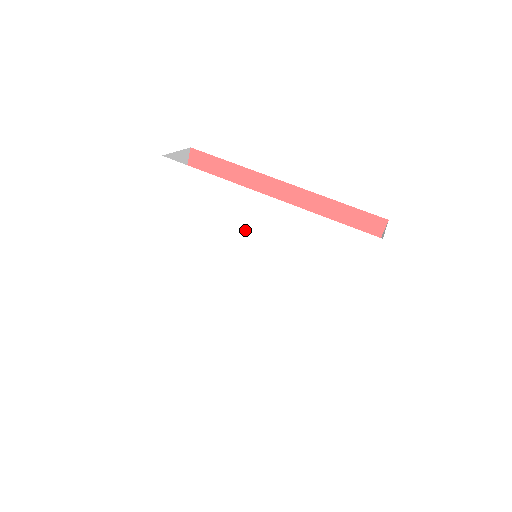
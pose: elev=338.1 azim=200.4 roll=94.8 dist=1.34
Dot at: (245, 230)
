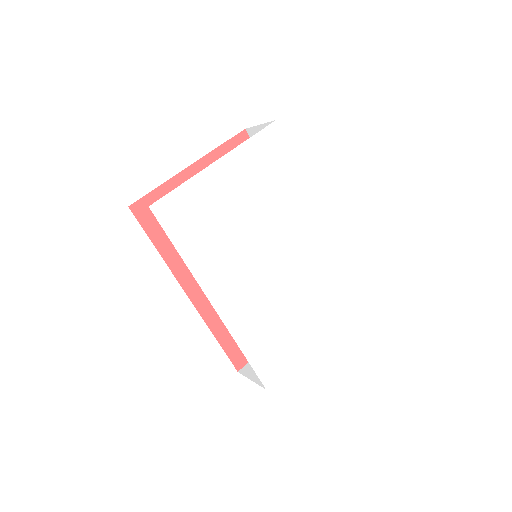
Dot at: (292, 229)
